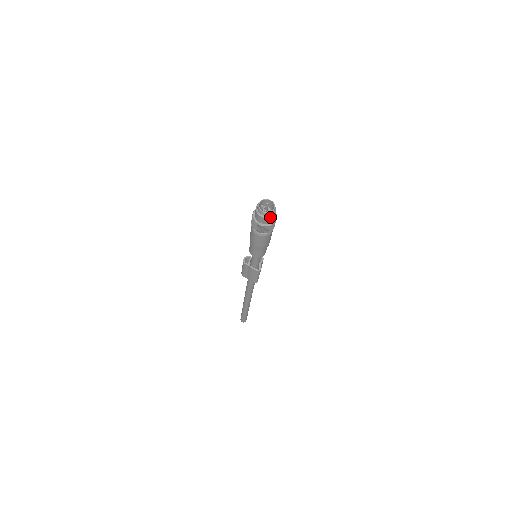
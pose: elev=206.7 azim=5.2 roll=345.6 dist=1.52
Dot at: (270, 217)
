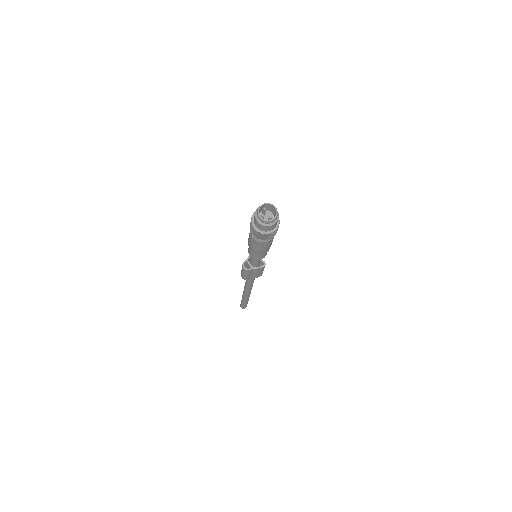
Dot at: occluded
